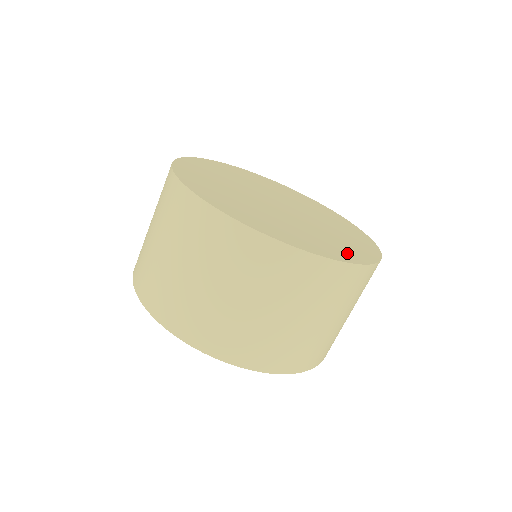
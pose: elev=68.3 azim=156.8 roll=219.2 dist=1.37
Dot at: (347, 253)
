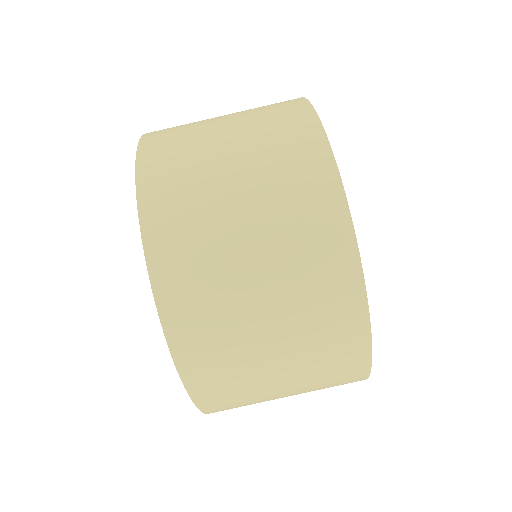
Dot at: occluded
